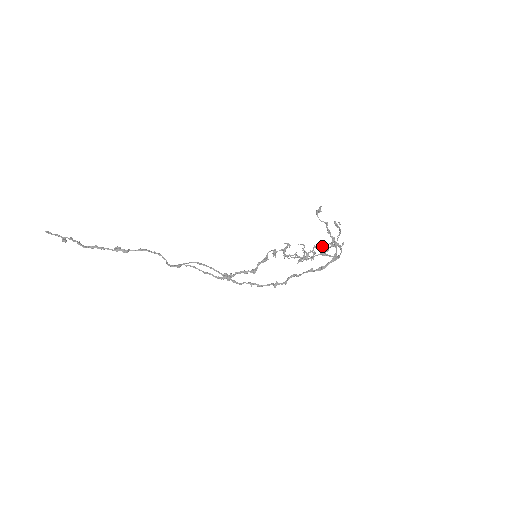
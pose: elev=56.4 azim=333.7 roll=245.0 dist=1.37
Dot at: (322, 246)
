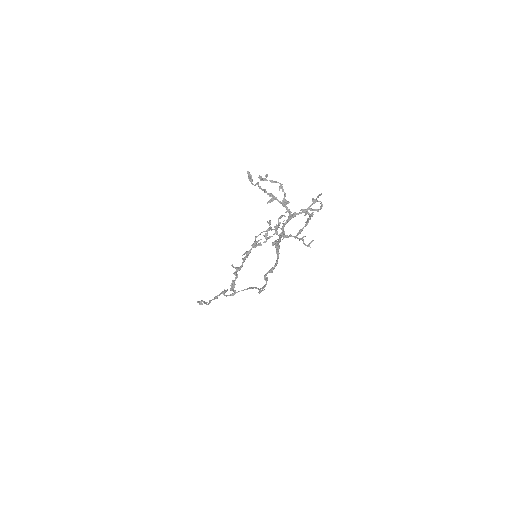
Dot at: (305, 213)
